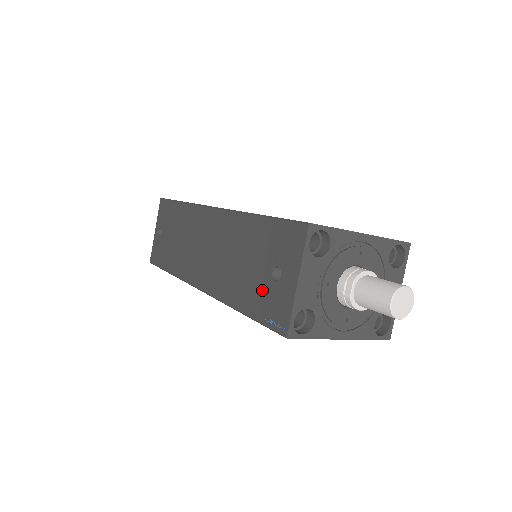
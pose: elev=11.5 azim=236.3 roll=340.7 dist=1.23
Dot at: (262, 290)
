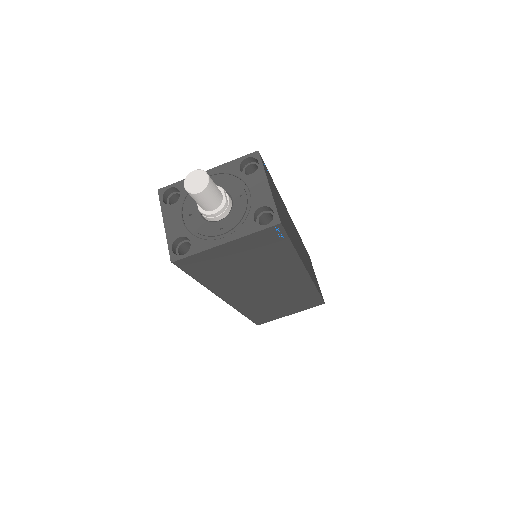
Dot at: occluded
